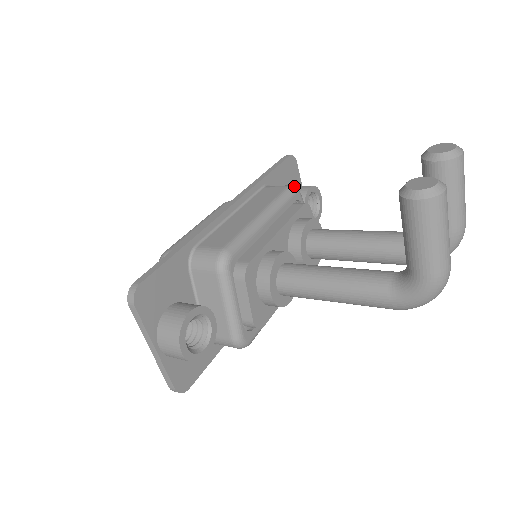
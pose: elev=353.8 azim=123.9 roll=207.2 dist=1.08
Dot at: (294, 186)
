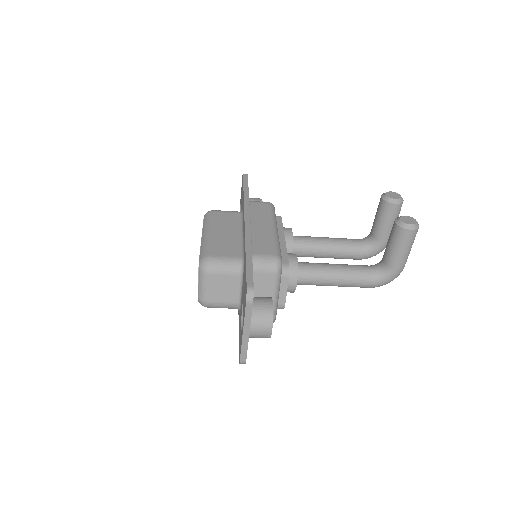
Dot at: (271, 203)
